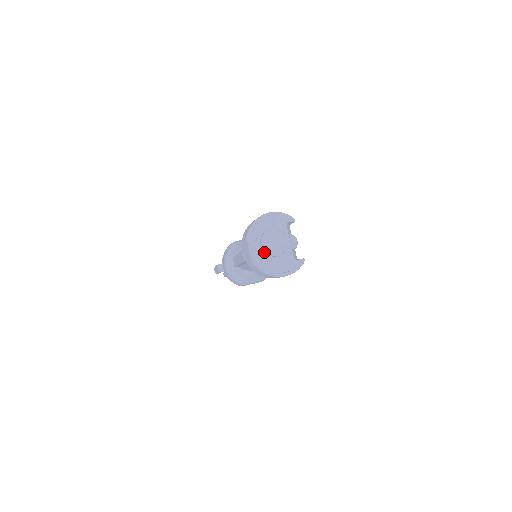
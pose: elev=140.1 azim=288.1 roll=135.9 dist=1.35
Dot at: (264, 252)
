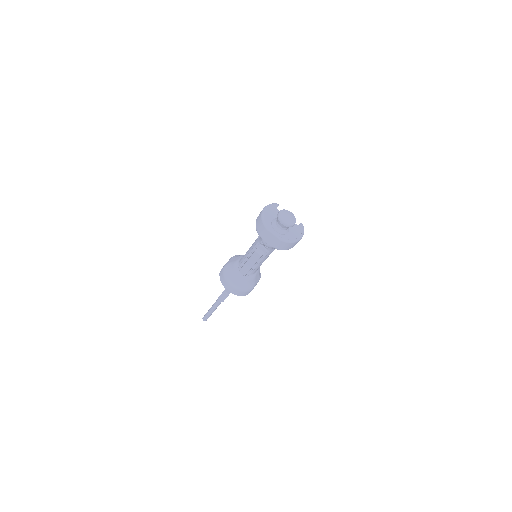
Dot at: (287, 226)
